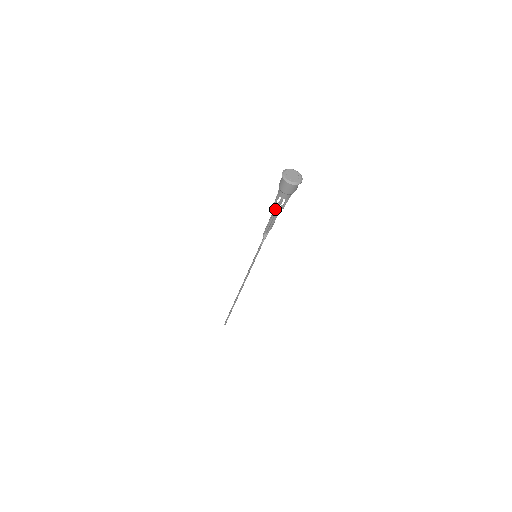
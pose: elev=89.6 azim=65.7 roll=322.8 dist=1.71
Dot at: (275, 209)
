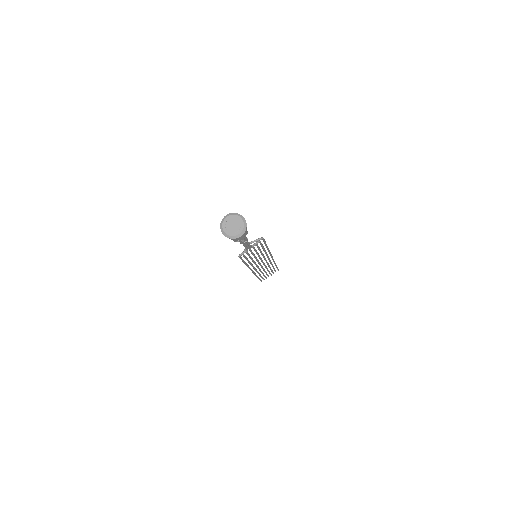
Dot at: occluded
